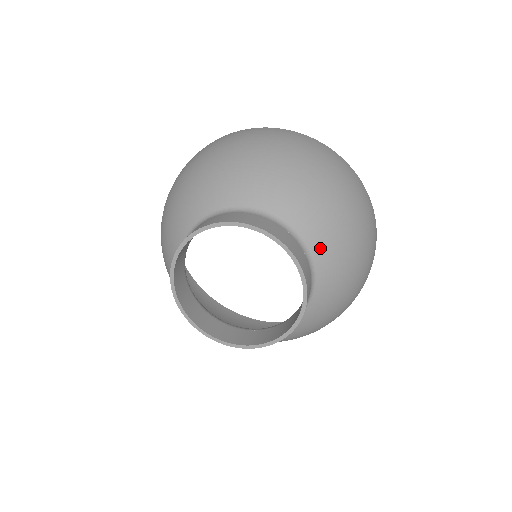
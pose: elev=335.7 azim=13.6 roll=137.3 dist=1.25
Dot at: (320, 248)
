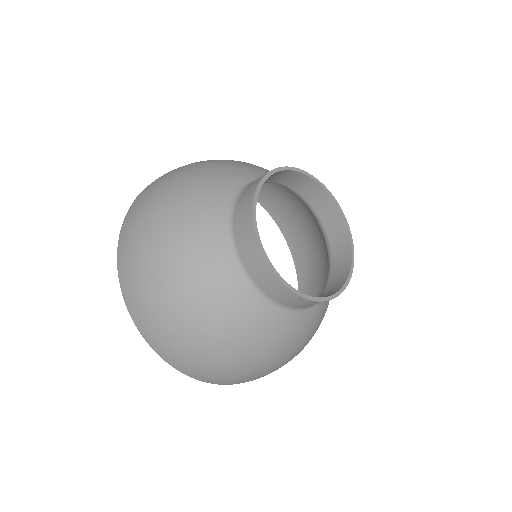
Dot at: occluded
